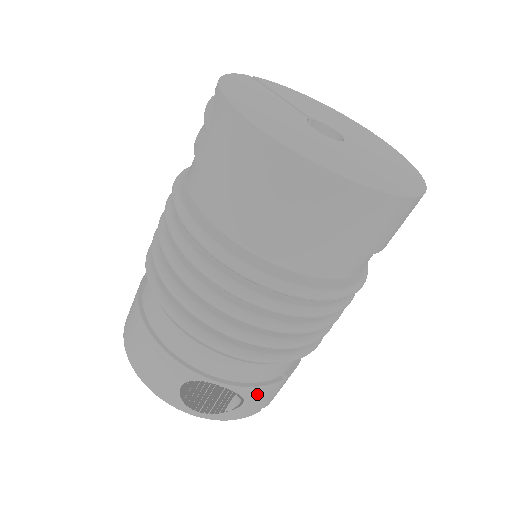
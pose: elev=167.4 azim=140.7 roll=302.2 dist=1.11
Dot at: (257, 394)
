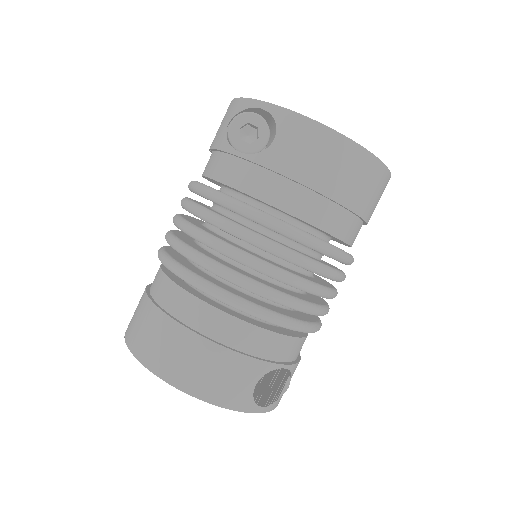
Dot at: (294, 371)
